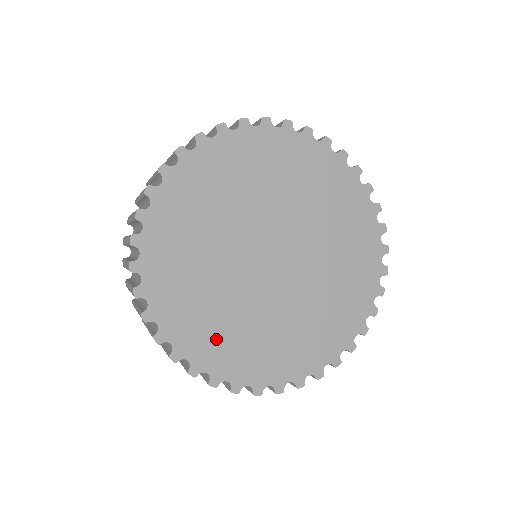
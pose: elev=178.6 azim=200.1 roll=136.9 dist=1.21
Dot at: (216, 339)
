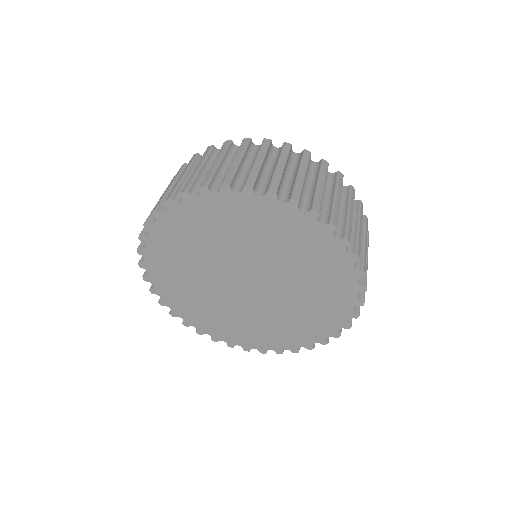
Dot at: (259, 335)
